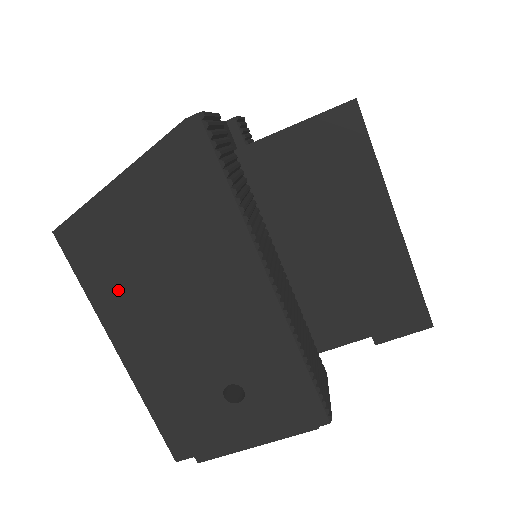
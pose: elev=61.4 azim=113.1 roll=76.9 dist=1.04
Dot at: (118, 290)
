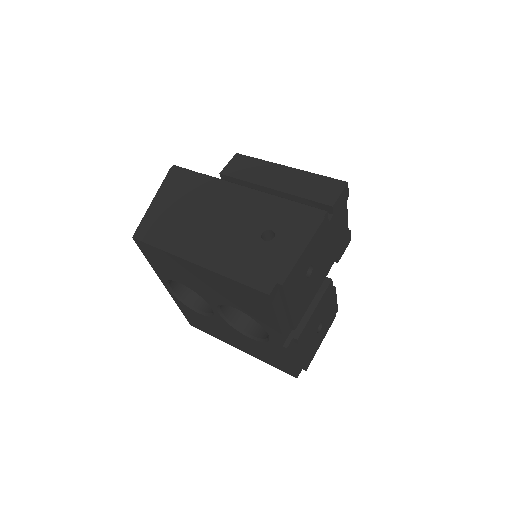
Dot at: (176, 237)
